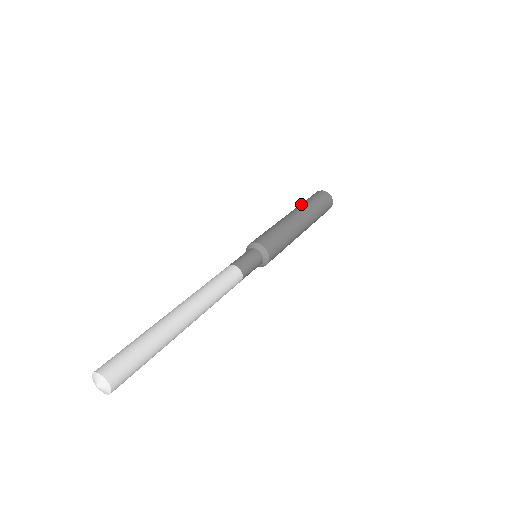
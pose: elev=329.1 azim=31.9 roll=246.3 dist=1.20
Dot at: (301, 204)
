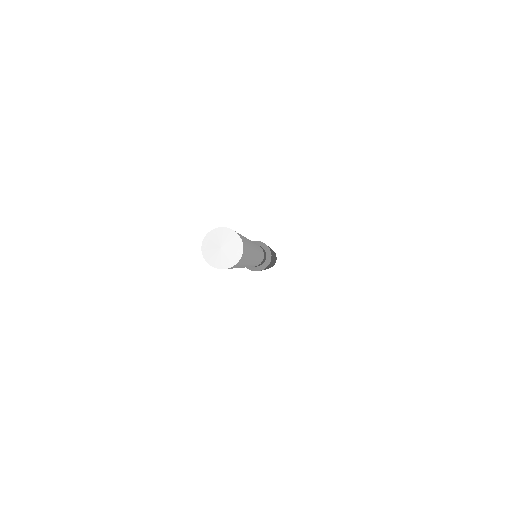
Dot at: occluded
